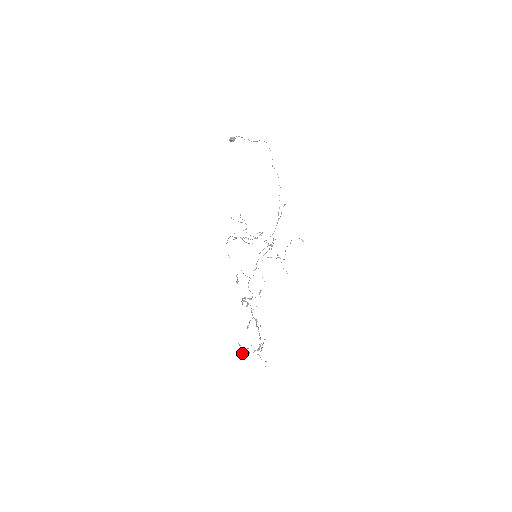
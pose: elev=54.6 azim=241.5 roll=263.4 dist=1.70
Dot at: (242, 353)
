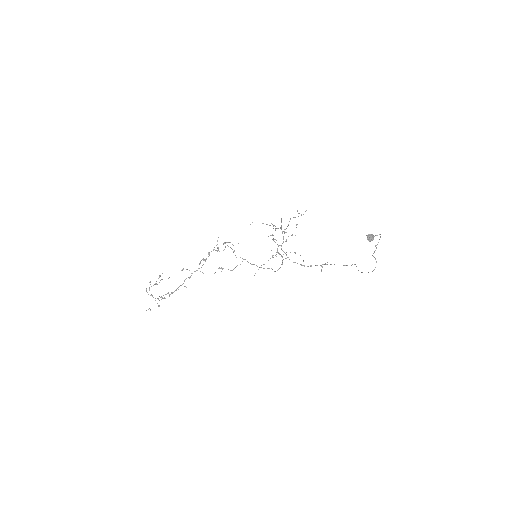
Dot at: (151, 286)
